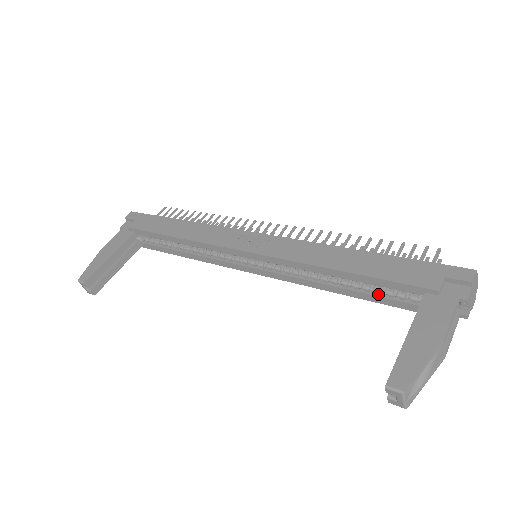
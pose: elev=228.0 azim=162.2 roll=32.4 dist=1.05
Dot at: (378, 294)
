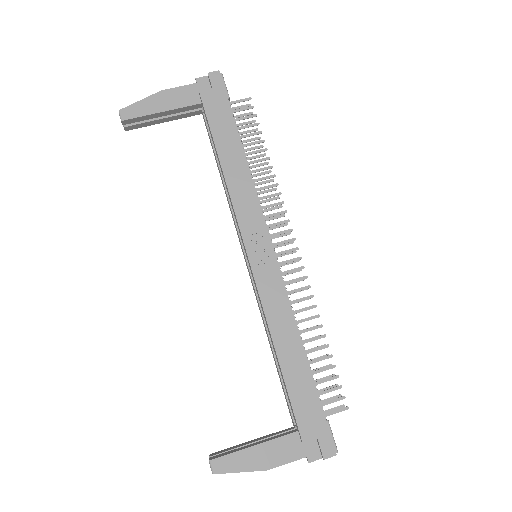
Dot at: occluded
